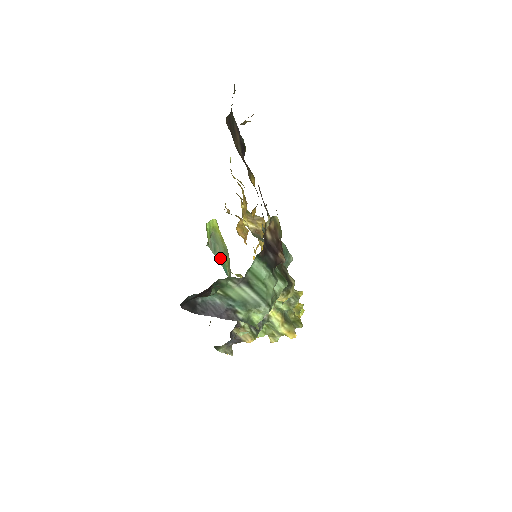
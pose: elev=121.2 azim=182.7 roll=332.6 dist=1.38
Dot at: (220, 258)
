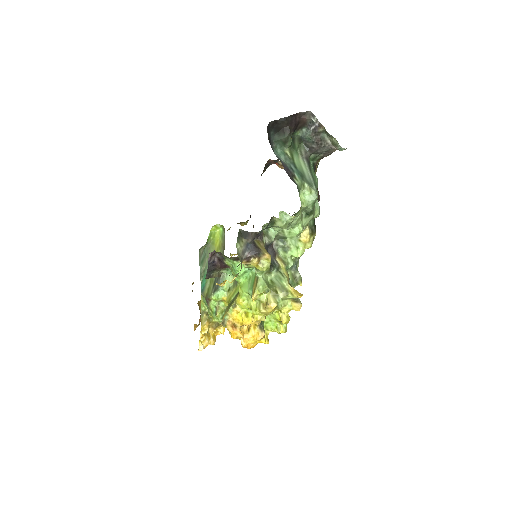
Dot at: (203, 272)
